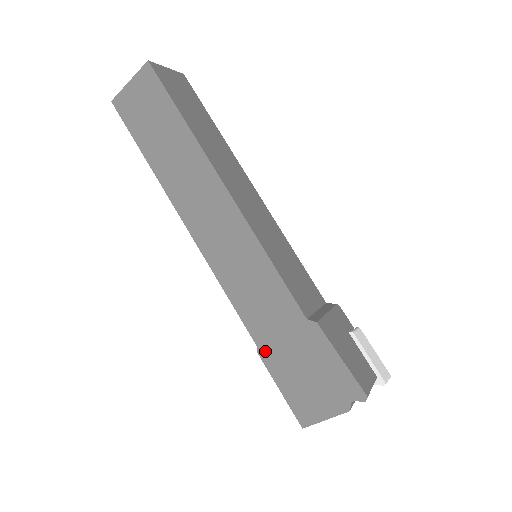
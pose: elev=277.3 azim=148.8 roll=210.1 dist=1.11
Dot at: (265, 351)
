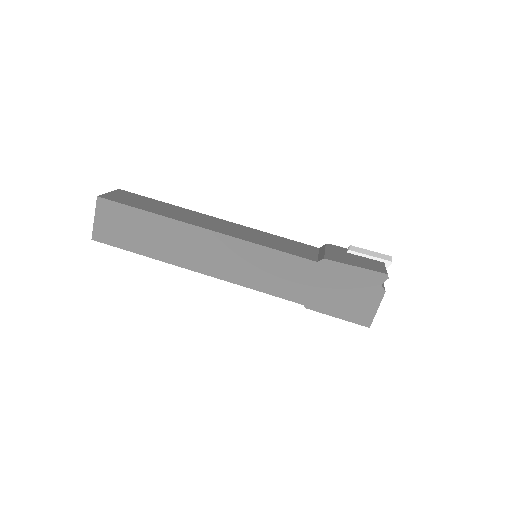
Dot at: (310, 303)
